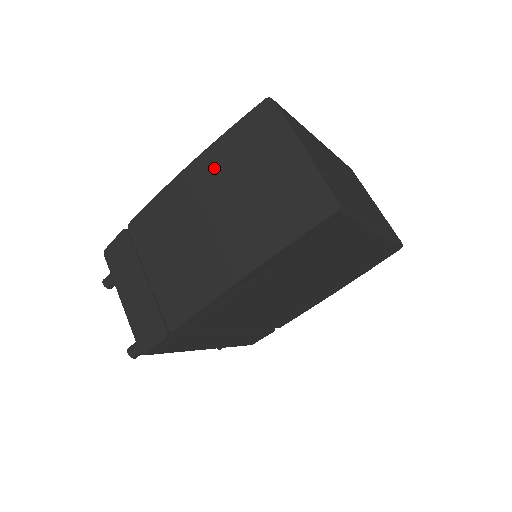
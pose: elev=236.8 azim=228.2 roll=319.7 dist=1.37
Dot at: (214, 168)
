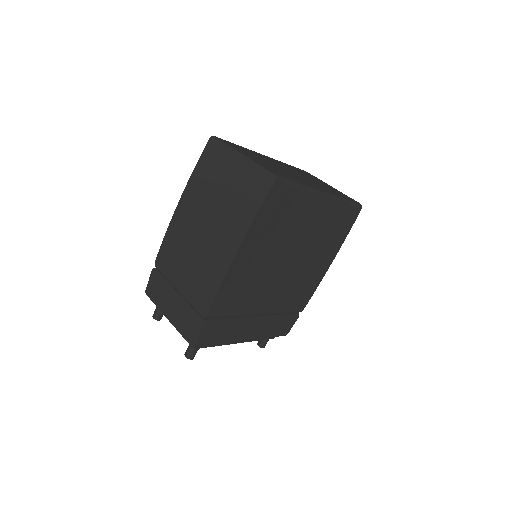
Dot at: (194, 196)
